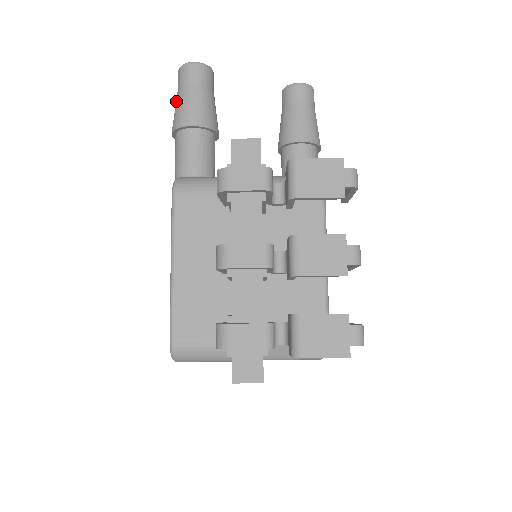
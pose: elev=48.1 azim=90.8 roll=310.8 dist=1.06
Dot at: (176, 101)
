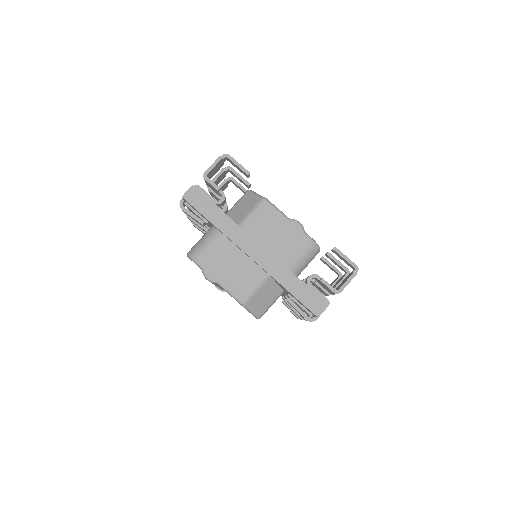
Dot at: occluded
